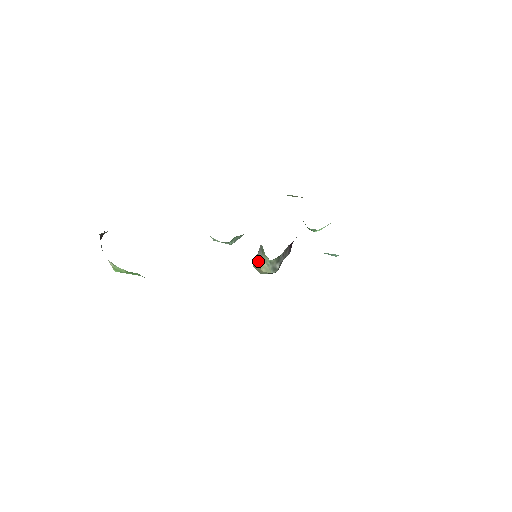
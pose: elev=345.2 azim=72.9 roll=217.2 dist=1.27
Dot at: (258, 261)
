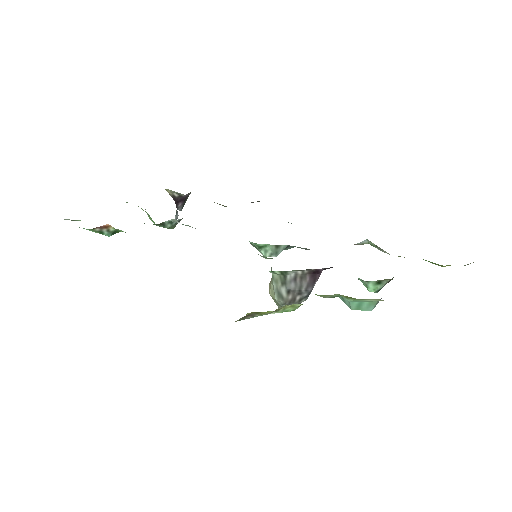
Dot at: occluded
